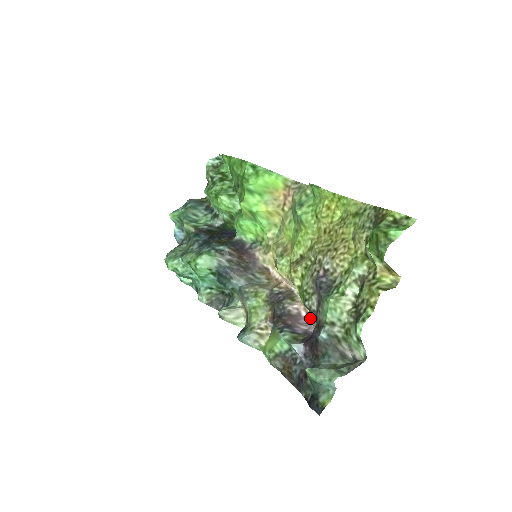
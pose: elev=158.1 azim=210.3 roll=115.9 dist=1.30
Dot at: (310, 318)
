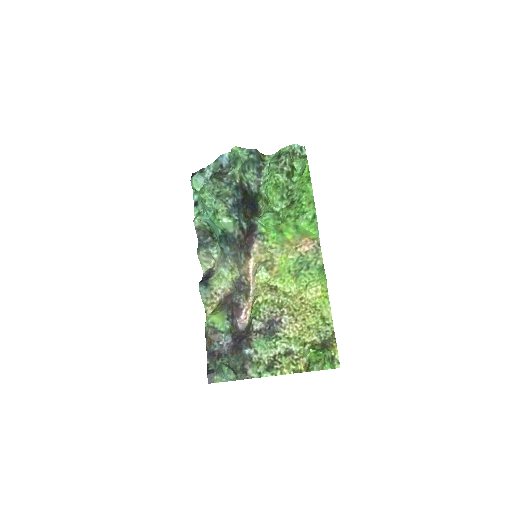
Dot at: (245, 317)
